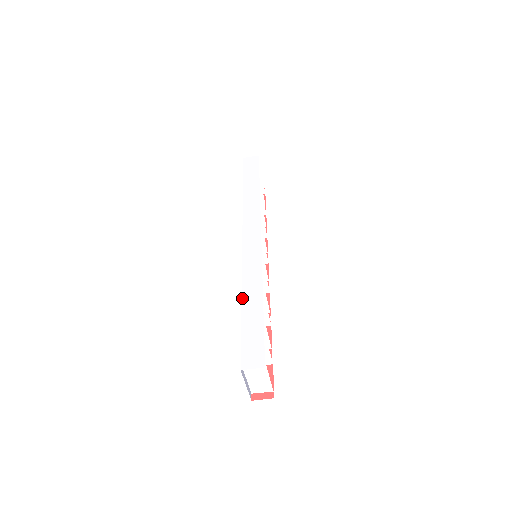
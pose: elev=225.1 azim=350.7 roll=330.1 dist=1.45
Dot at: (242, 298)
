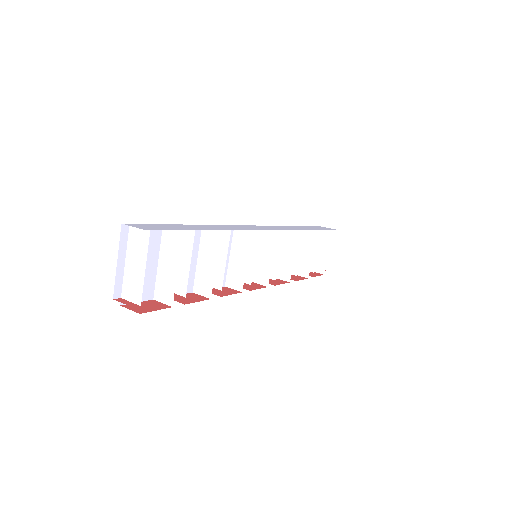
Dot at: occluded
